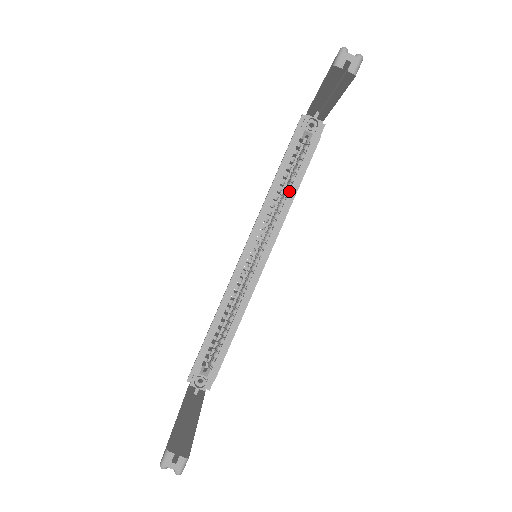
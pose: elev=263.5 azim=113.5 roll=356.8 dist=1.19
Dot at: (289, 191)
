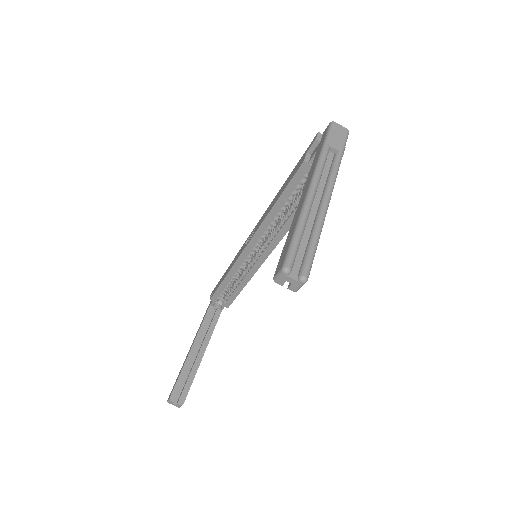
Dot at: (291, 215)
